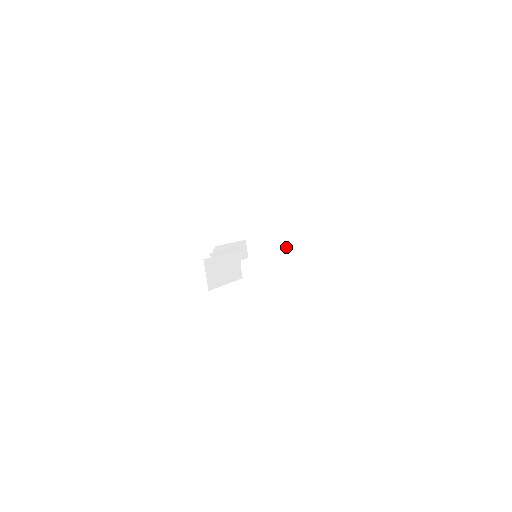
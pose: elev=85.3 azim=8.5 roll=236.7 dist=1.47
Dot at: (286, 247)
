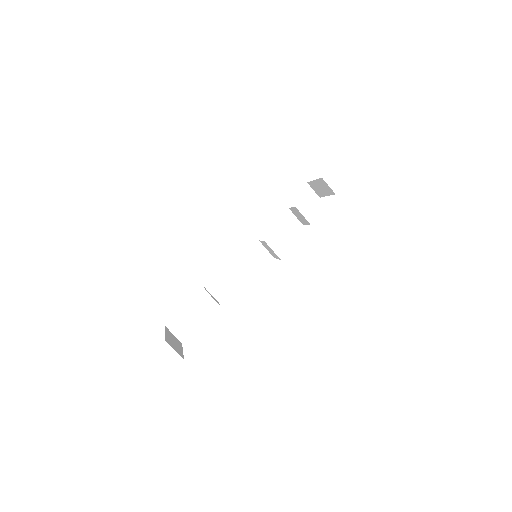
Dot at: occluded
